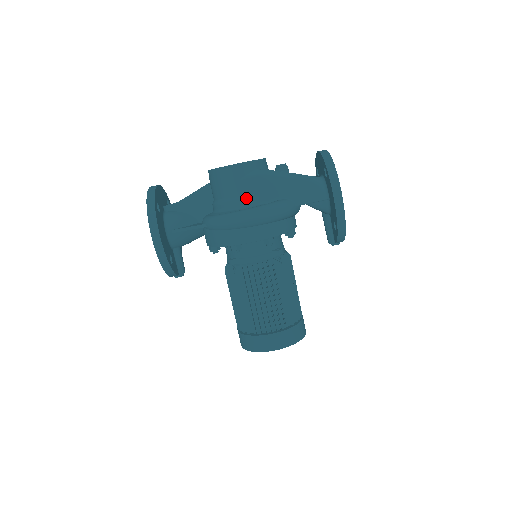
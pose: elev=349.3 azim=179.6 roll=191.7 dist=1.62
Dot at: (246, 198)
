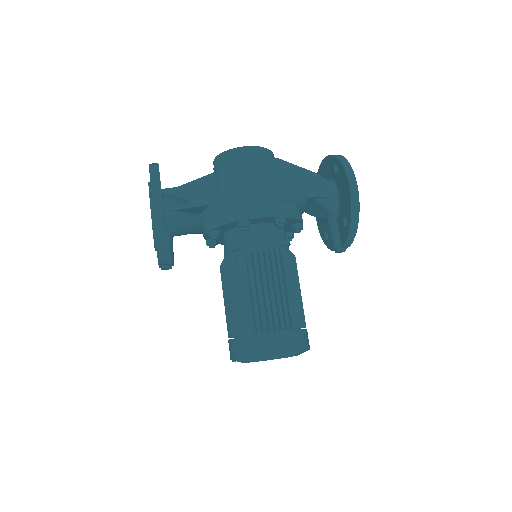
Dot at: (257, 179)
